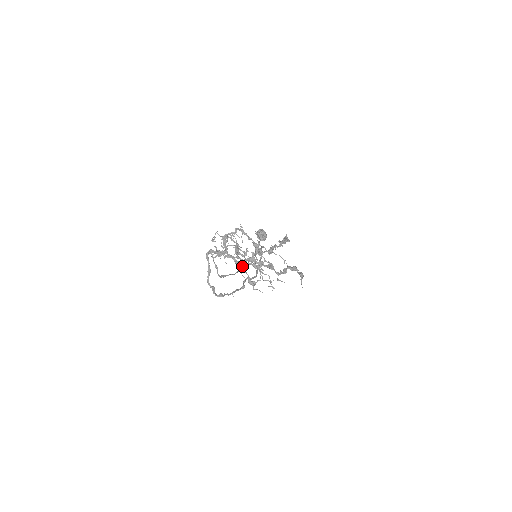
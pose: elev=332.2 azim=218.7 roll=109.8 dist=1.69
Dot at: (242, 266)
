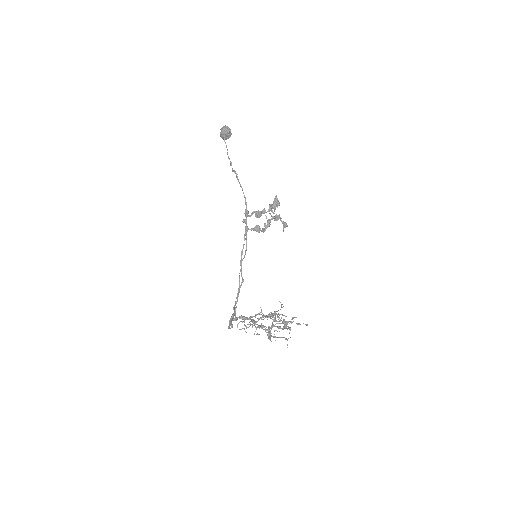
Dot at: occluded
